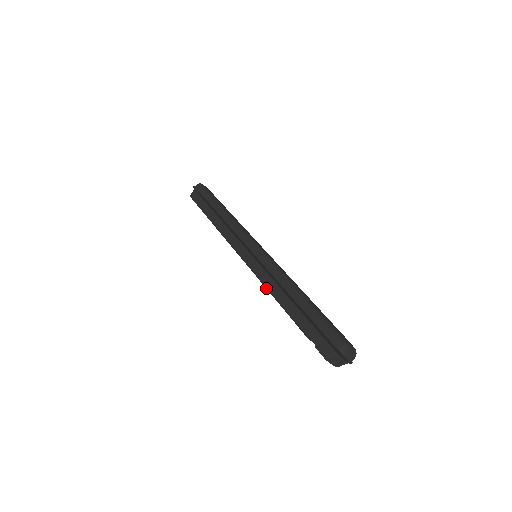
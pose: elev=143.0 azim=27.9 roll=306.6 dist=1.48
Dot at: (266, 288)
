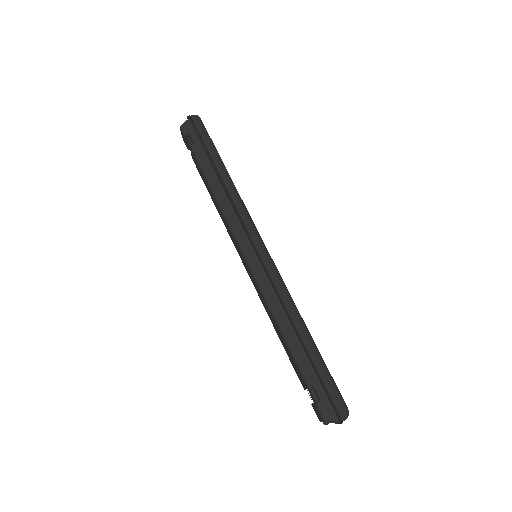
Dot at: (270, 311)
